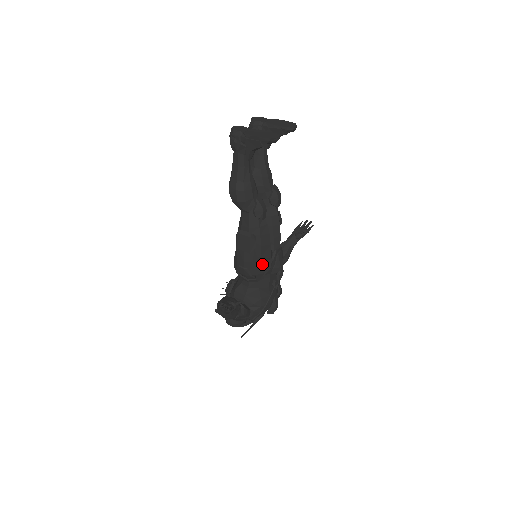
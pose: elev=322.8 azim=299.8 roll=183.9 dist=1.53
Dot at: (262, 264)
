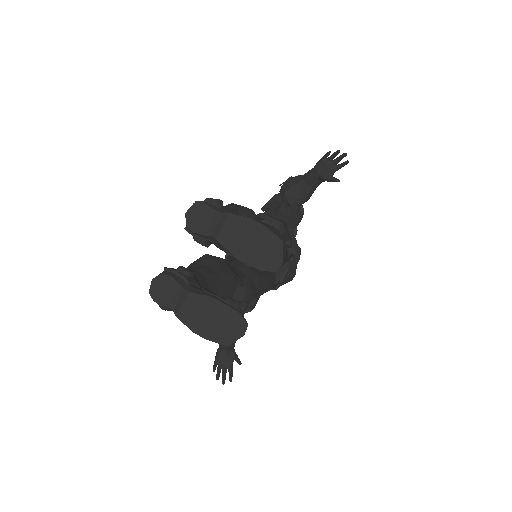
Dot at: occluded
